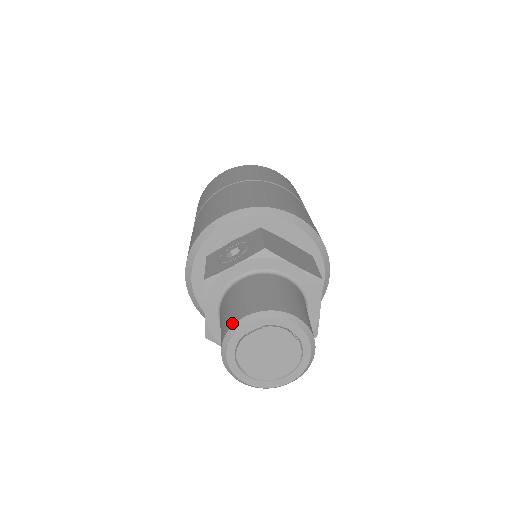
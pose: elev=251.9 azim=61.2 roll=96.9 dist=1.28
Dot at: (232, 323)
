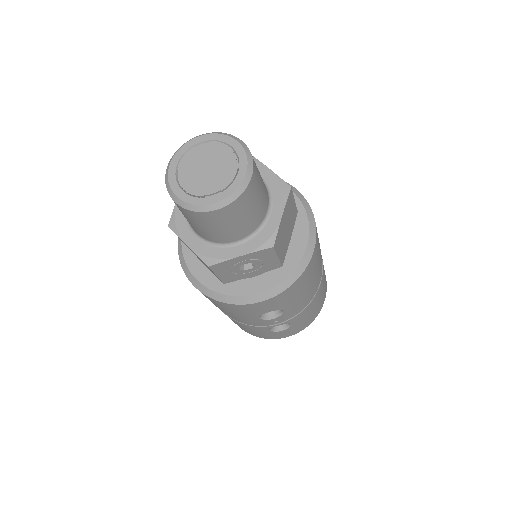
Dot at: occluded
